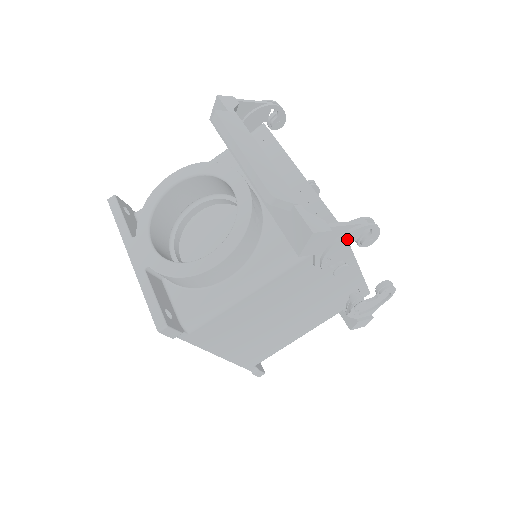
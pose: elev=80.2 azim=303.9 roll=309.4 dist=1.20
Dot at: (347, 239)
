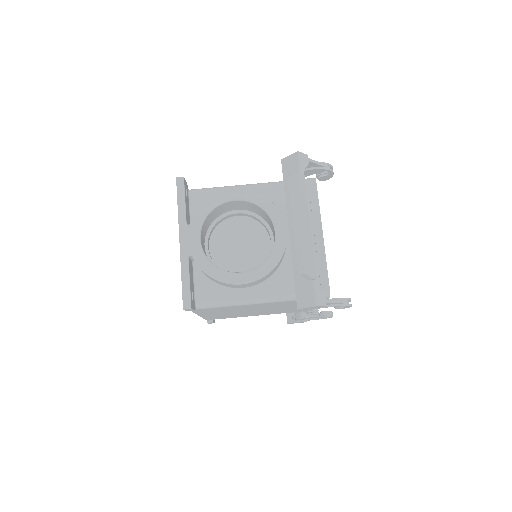
Dot at: occluded
